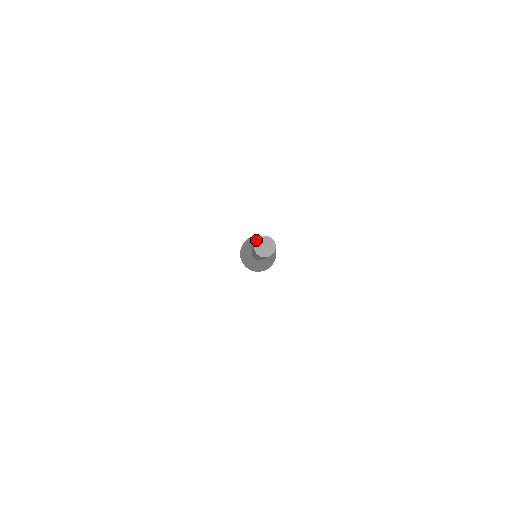
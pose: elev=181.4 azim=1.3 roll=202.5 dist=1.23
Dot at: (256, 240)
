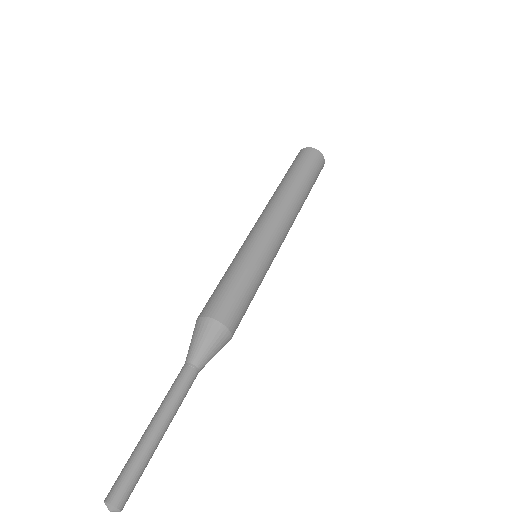
Dot at: (105, 503)
